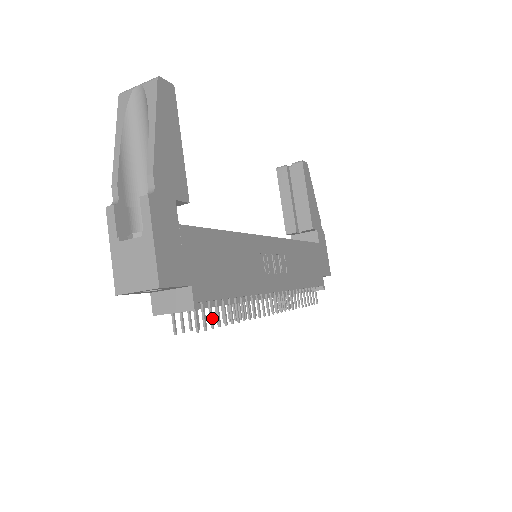
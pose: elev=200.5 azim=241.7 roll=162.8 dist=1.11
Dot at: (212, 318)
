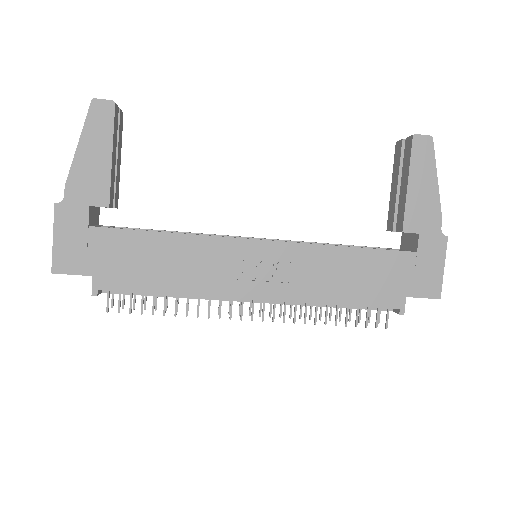
Dot at: (130, 305)
